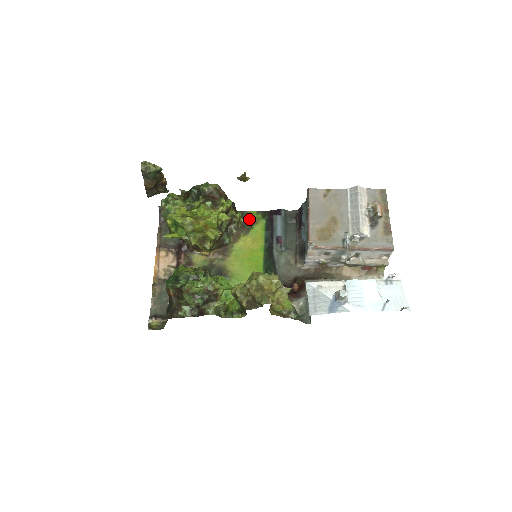
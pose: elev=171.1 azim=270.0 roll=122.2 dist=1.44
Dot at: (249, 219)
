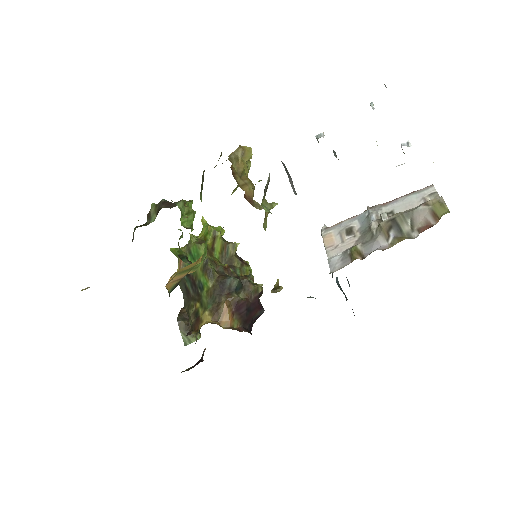
Dot at: occluded
